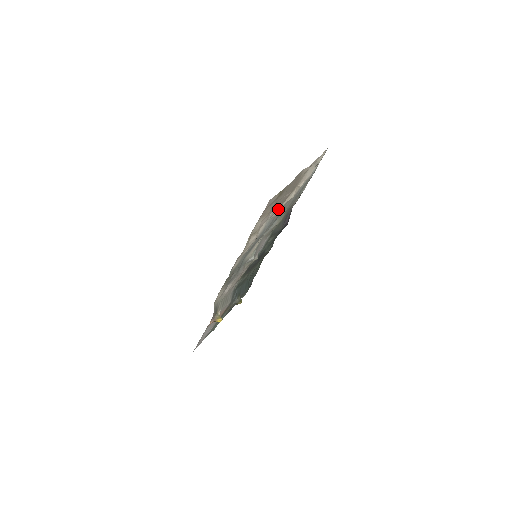
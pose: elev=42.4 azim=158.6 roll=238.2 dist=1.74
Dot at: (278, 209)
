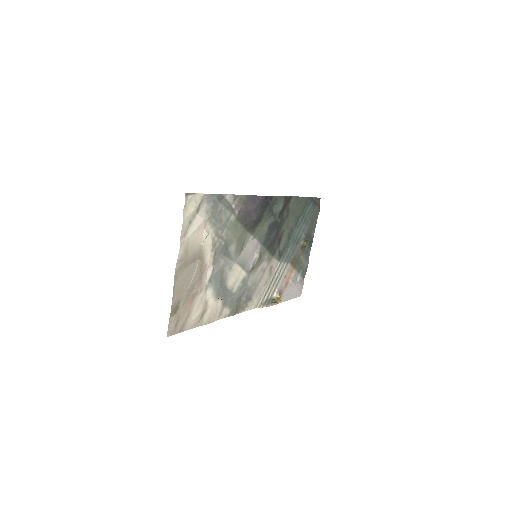
Dot at: (207, 272)
